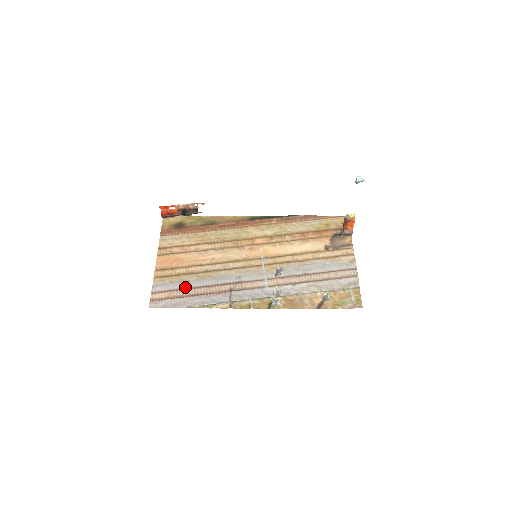
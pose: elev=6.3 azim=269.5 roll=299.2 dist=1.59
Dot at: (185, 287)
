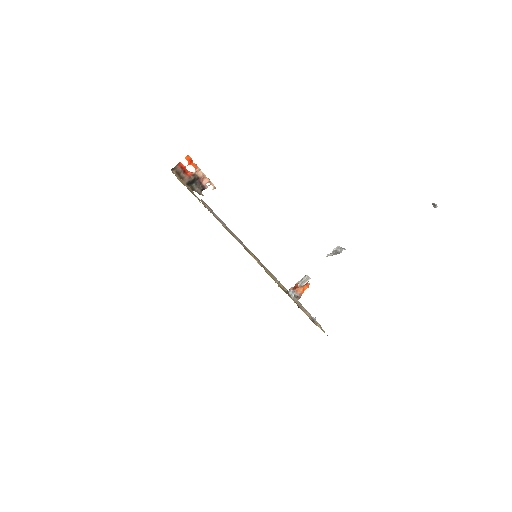
Dot at: occluded
